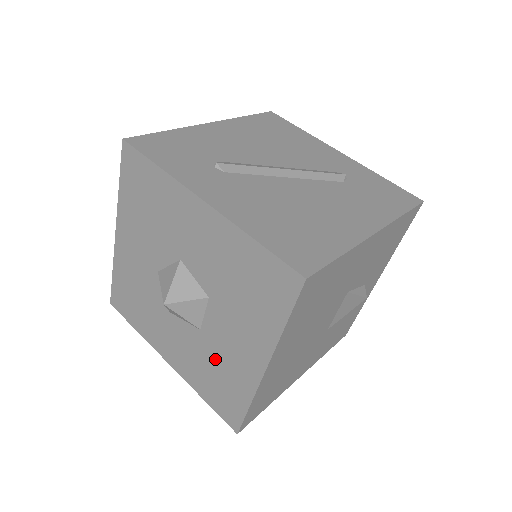
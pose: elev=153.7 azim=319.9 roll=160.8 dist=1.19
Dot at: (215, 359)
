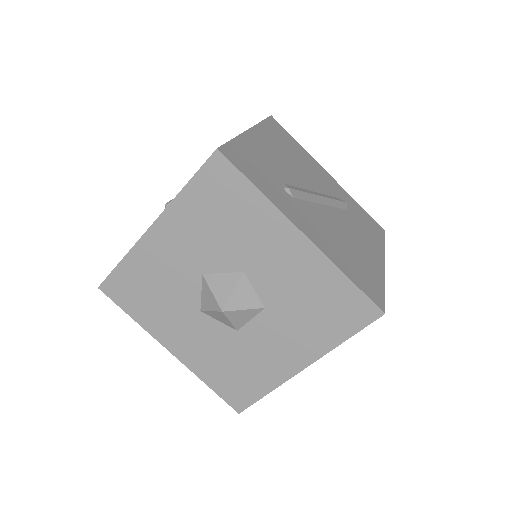
Dot at: (244, 356)
